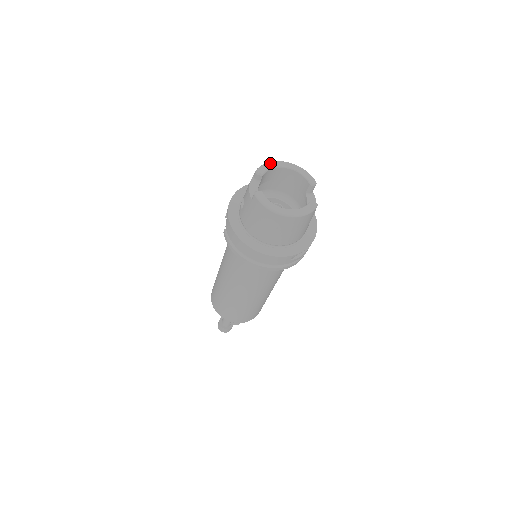
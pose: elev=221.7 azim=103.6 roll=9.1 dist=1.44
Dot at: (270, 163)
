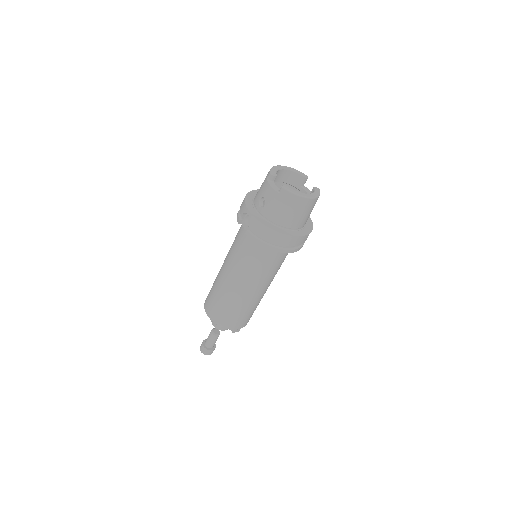
Dot at: (274, 167)
